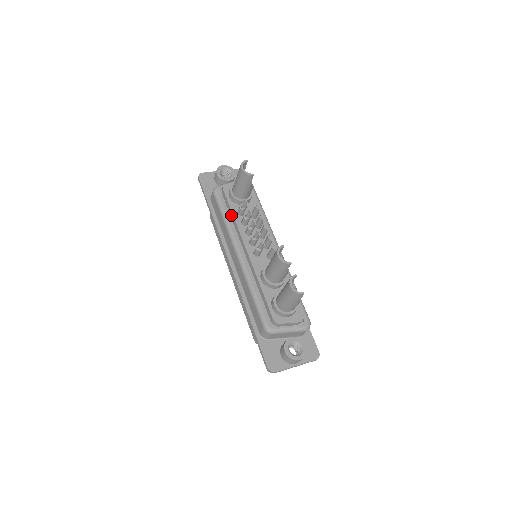
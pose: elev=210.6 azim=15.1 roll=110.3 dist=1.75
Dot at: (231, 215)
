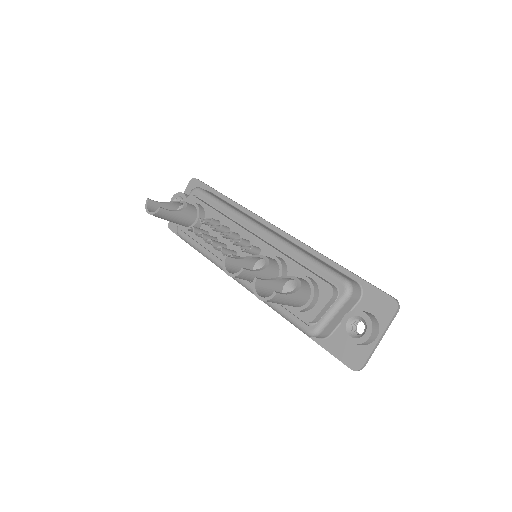
Dot at: occluded
